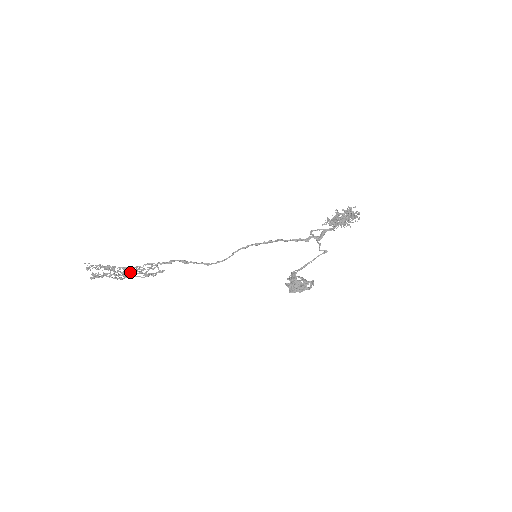
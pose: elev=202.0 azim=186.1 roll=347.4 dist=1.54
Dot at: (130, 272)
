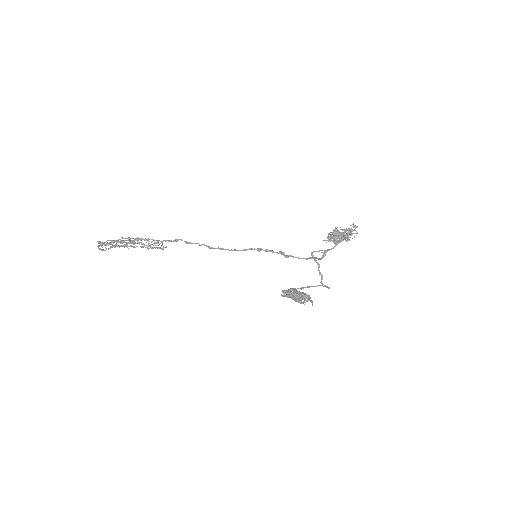
Dot at: occluded
